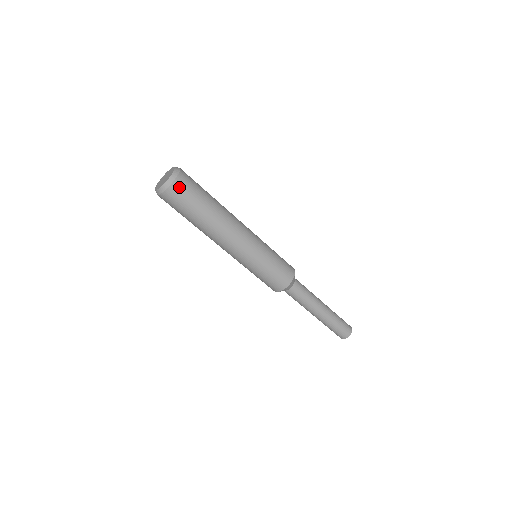
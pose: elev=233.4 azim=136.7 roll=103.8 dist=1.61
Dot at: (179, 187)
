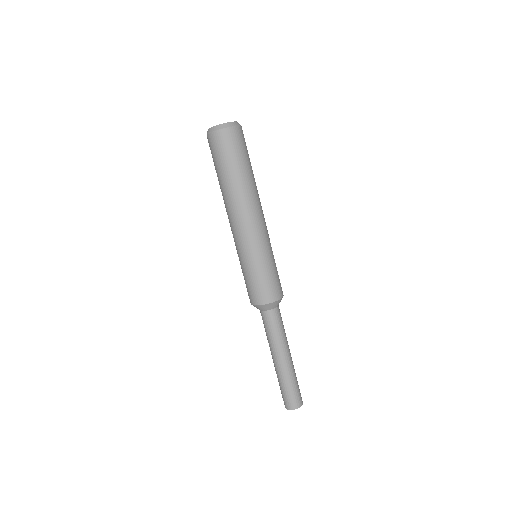
Dot at: (222, 138)
